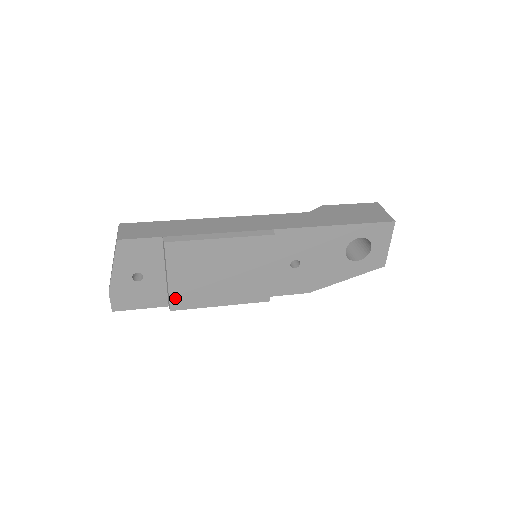
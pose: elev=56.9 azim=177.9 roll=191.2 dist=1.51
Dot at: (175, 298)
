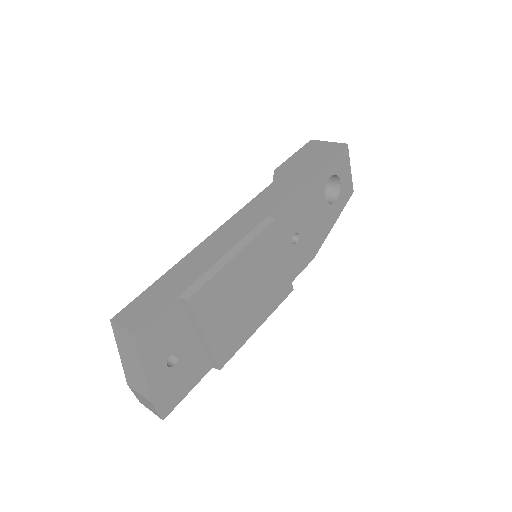
Dot at: (219, 353)
